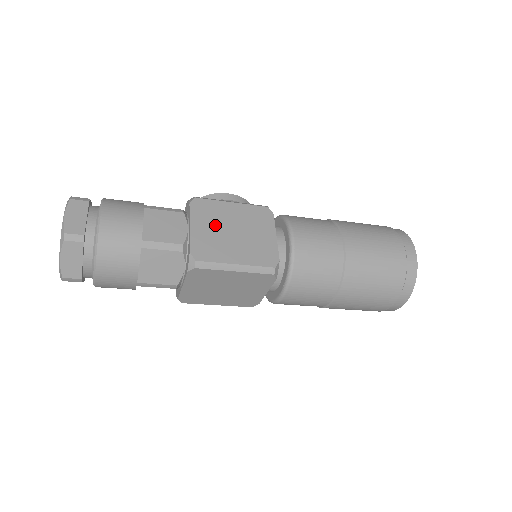
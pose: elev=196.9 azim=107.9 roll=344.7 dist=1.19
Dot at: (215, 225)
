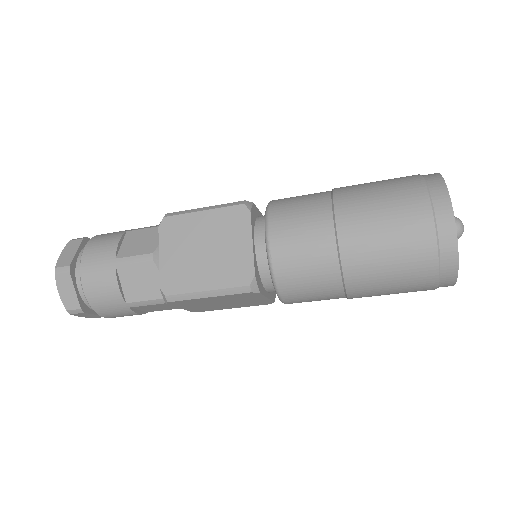
Dot at: occluded
